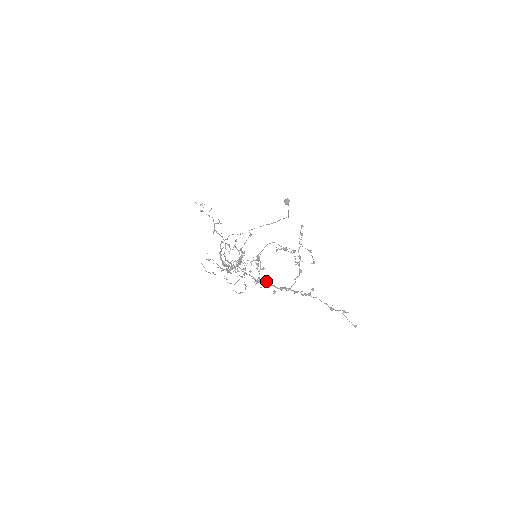
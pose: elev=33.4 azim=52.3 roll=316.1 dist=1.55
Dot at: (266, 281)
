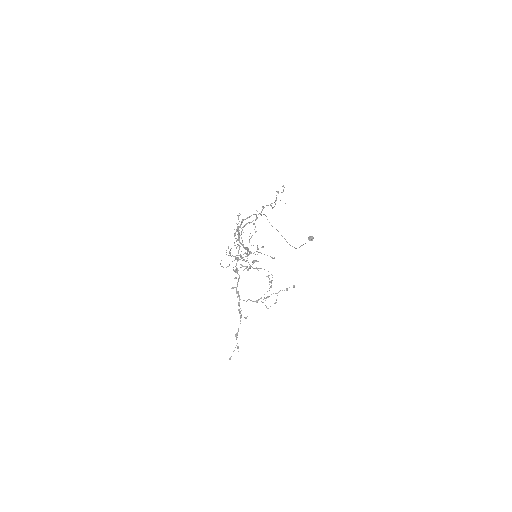
Dot at: (239, 278)
